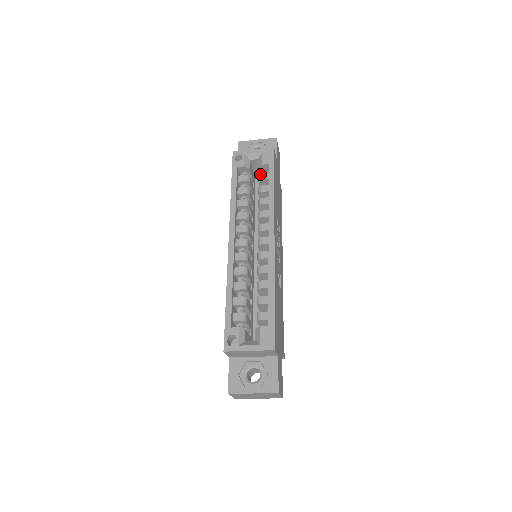
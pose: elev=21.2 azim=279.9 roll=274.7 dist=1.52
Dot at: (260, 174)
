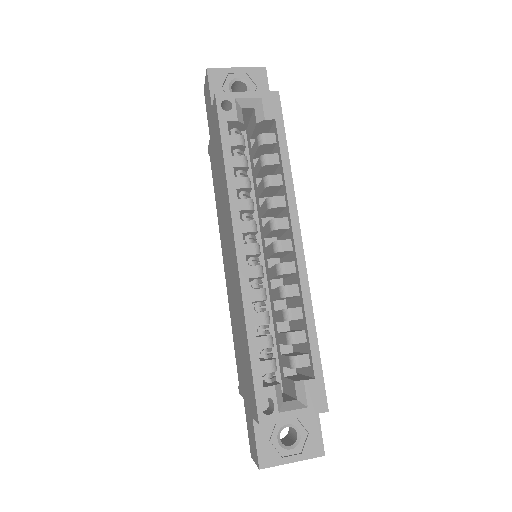
Dot at: (261, 134)
